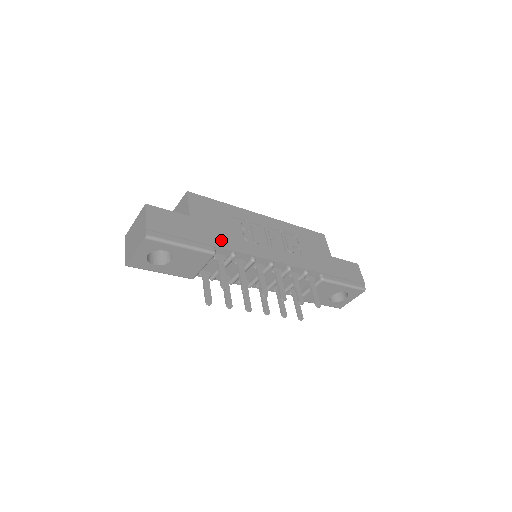
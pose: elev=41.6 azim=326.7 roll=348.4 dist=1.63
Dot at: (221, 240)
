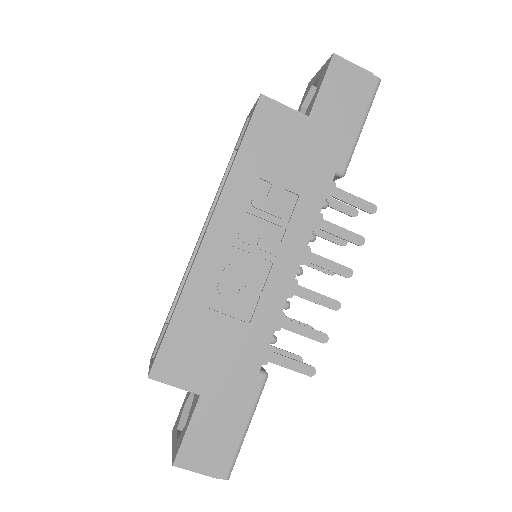
Dot at: (249, 357)
